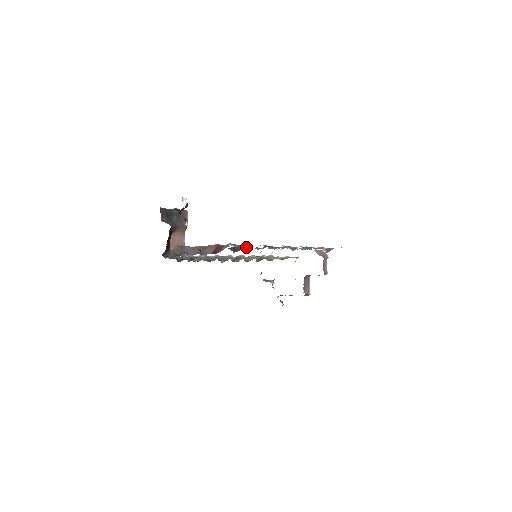
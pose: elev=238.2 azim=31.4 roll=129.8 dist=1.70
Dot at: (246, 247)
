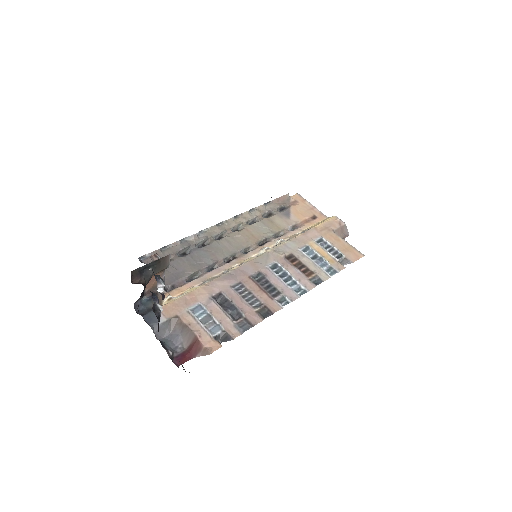
Dot at: (234, 315)
